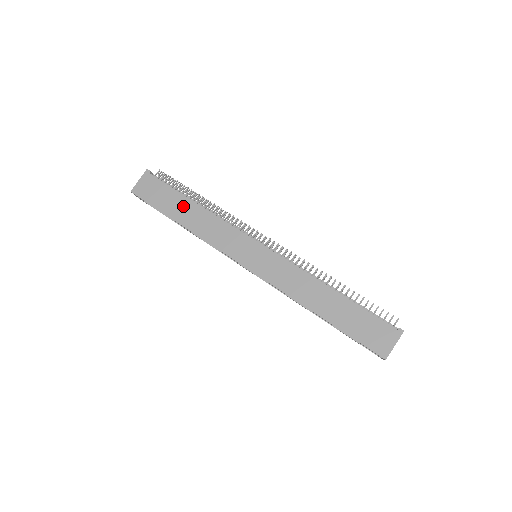
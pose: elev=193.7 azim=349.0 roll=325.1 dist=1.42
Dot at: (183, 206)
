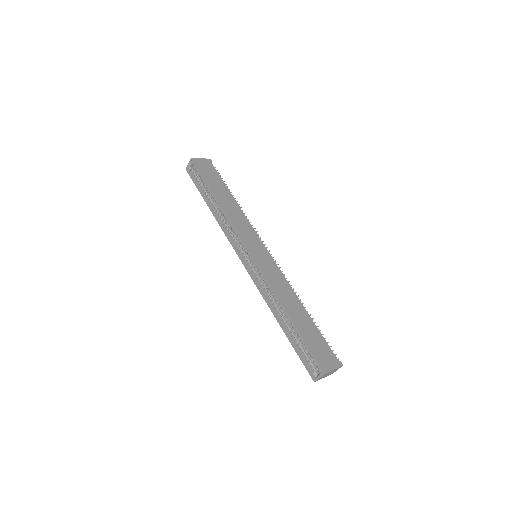
Dot at: (224, 192)
